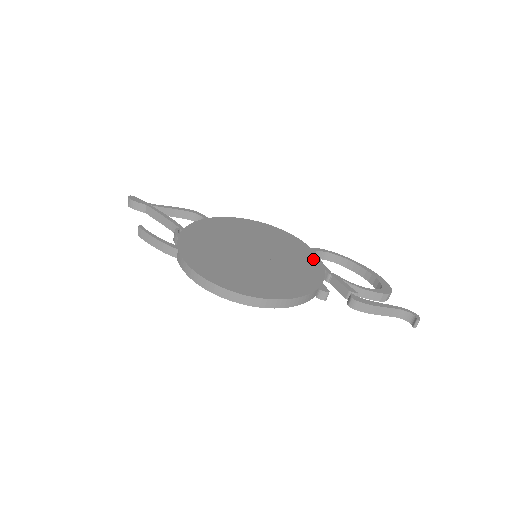
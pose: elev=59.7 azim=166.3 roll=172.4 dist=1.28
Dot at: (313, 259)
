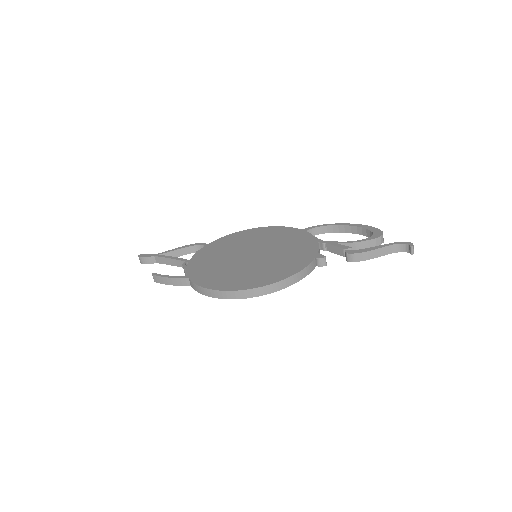
Dot at: (306, 237)
